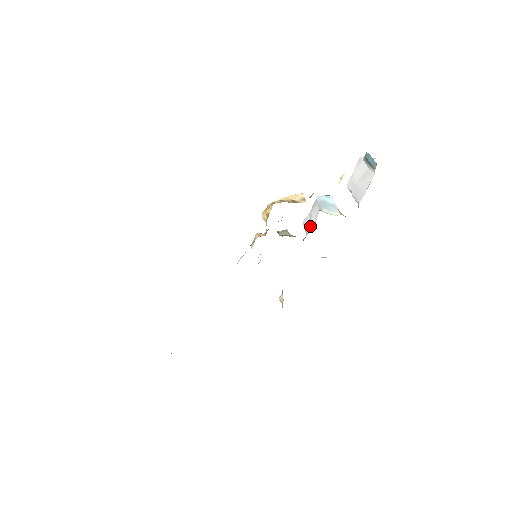
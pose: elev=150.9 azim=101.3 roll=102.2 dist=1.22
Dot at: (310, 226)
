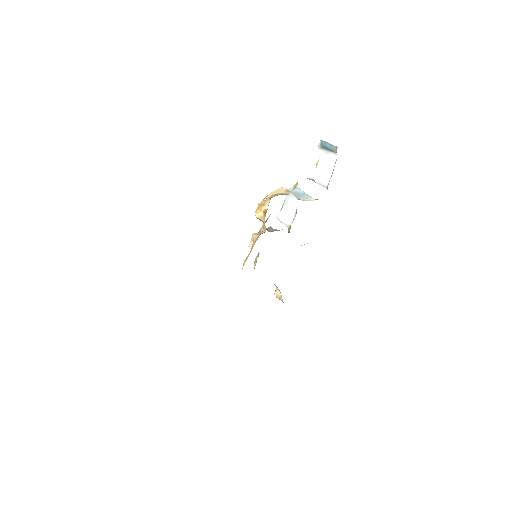
Dot at: (290, 218)
